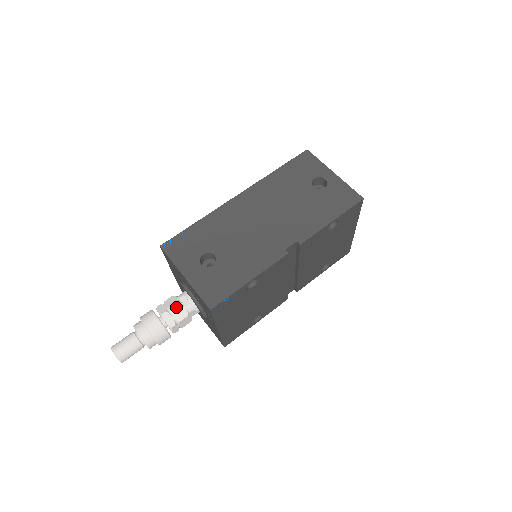
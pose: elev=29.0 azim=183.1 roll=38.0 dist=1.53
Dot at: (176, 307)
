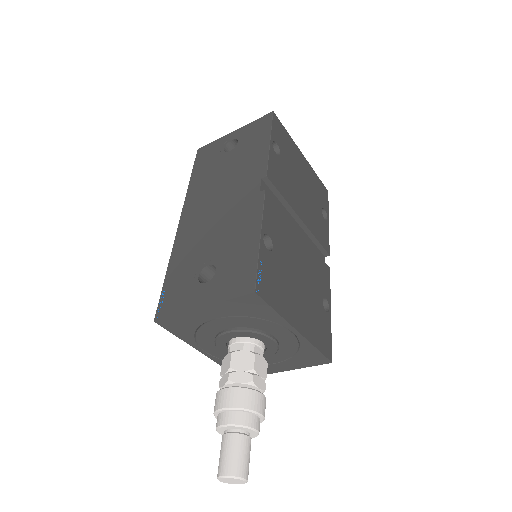
Dot at: (234, 359)
